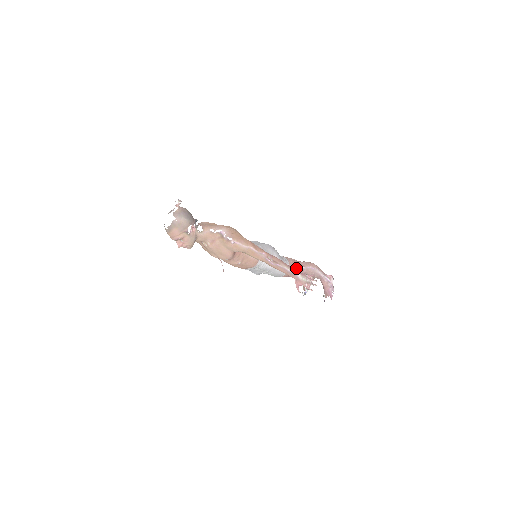
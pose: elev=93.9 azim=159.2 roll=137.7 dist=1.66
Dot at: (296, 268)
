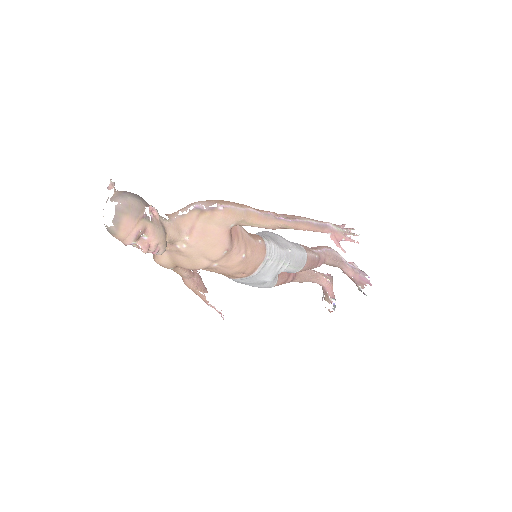
Dot at: (312, 252)
